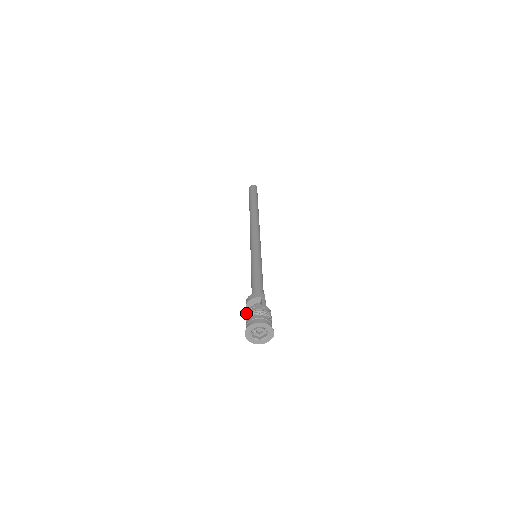
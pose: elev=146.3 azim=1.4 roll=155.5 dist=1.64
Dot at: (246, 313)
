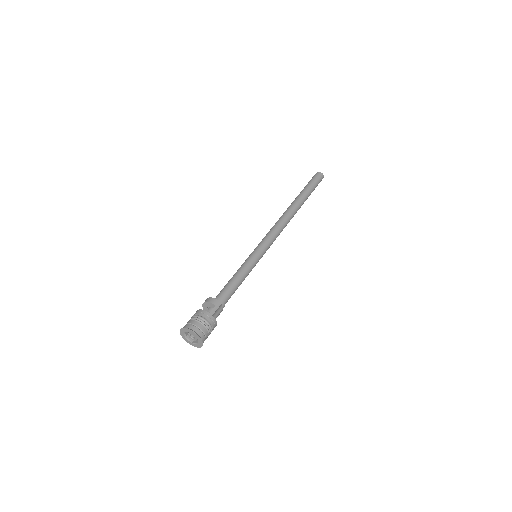
Dot at: (195, 313)
